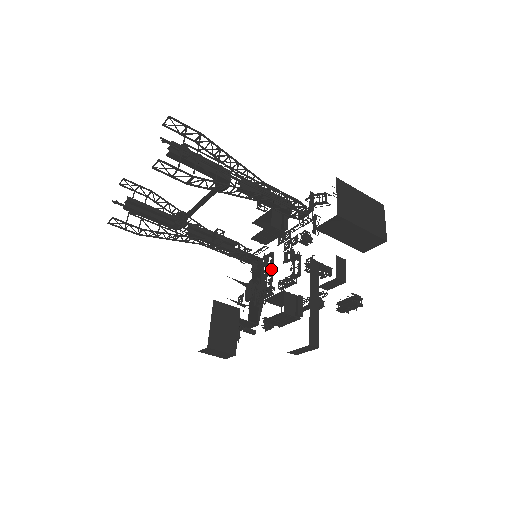
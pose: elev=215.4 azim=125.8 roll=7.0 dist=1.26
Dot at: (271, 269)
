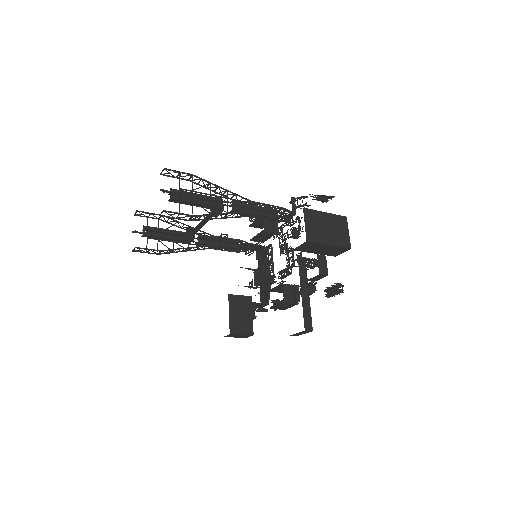
Dot at: (271, 259)
